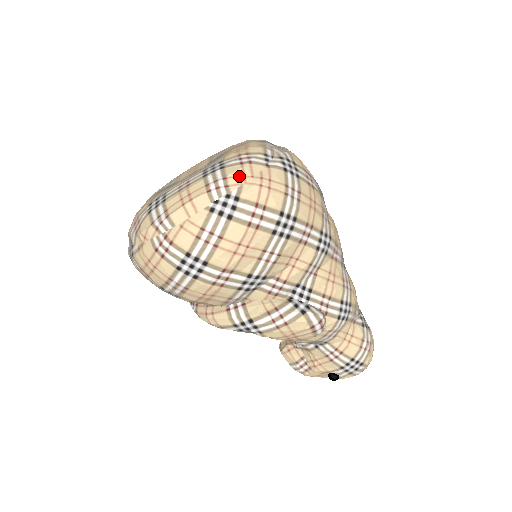
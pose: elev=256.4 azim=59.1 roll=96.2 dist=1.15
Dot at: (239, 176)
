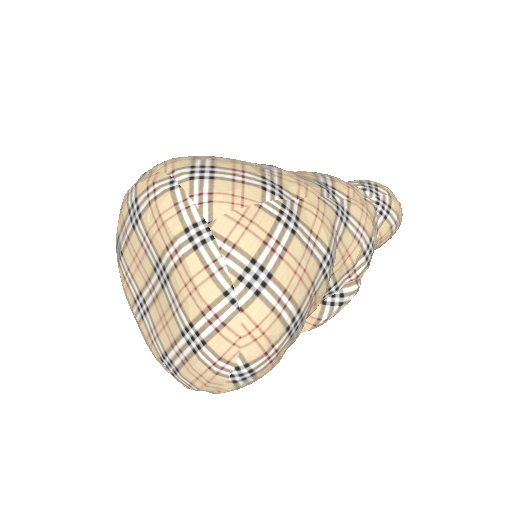
Dot at: (229, 348)
